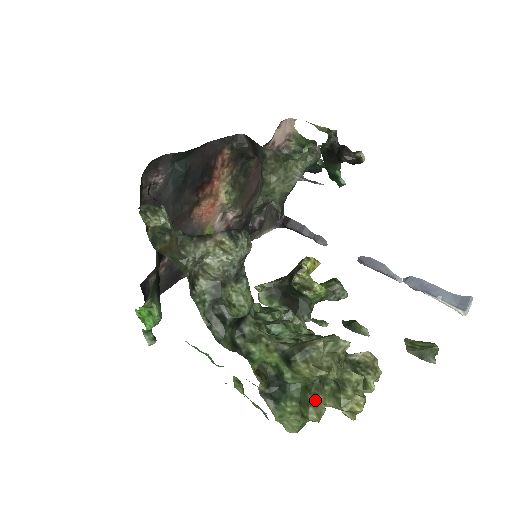
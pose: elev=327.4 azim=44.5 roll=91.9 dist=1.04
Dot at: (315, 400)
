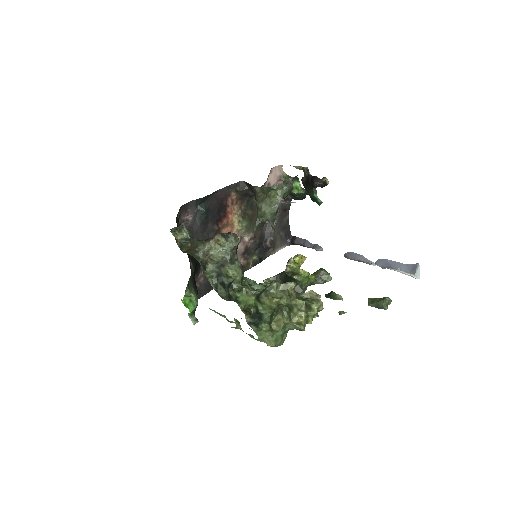
Dot at: (276, 318)
